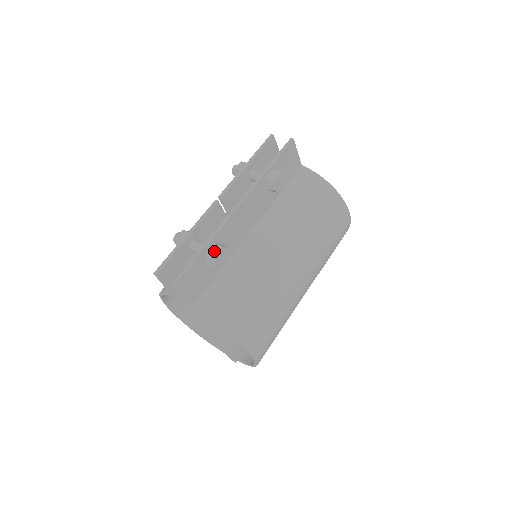
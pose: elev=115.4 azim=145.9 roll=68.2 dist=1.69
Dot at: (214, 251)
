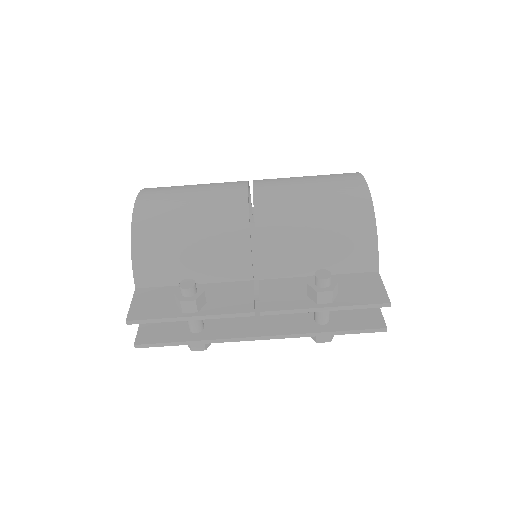
Dot at: (195, 348)
